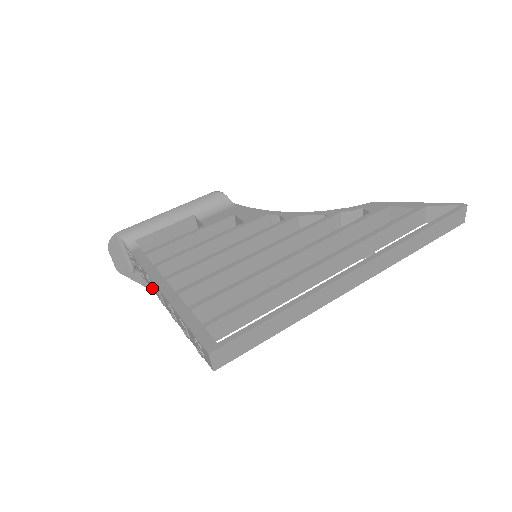
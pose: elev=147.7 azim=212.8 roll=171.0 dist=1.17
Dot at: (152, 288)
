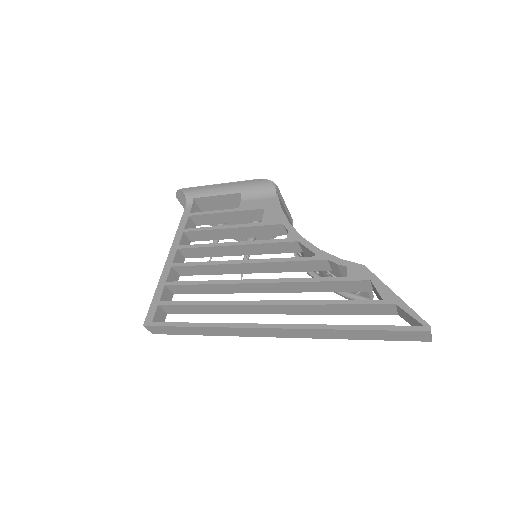
Dot at: occluded
